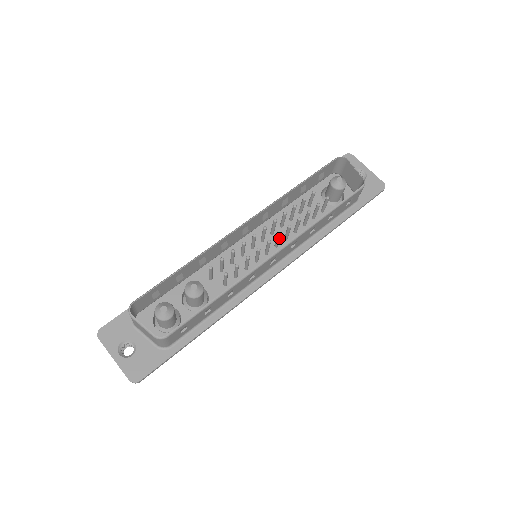
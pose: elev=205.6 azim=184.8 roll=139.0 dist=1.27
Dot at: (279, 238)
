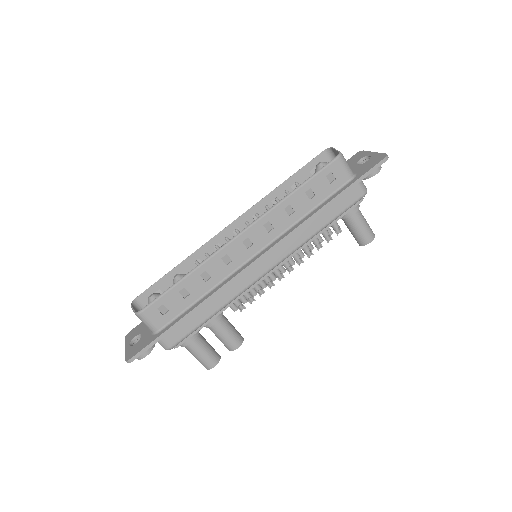
Dot at: occluded
